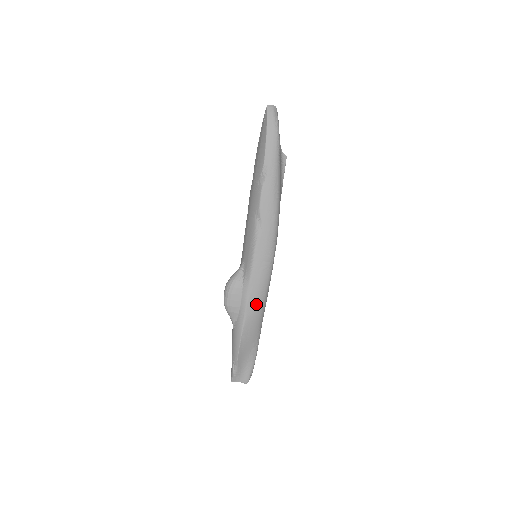
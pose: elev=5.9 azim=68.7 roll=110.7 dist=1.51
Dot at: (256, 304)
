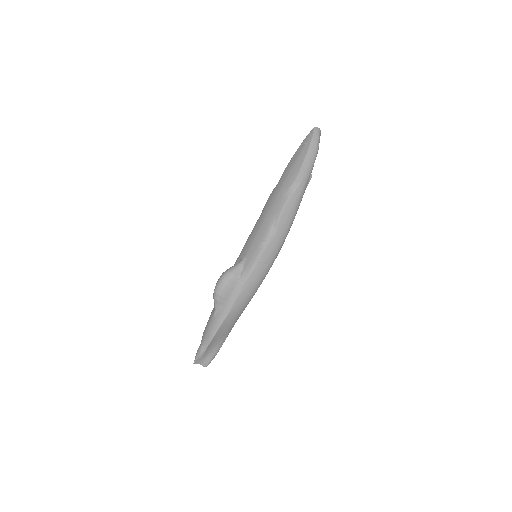
Dot at: (244, 300)
